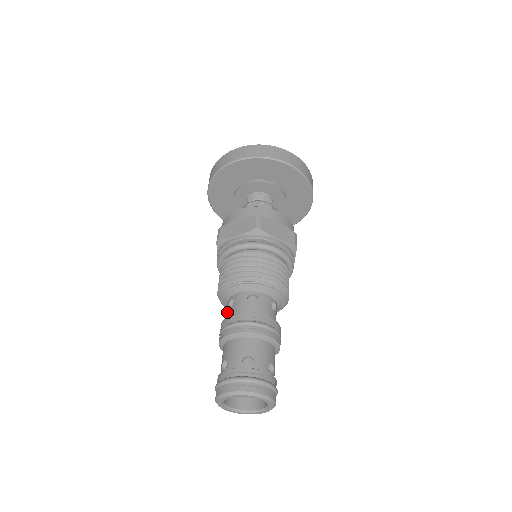
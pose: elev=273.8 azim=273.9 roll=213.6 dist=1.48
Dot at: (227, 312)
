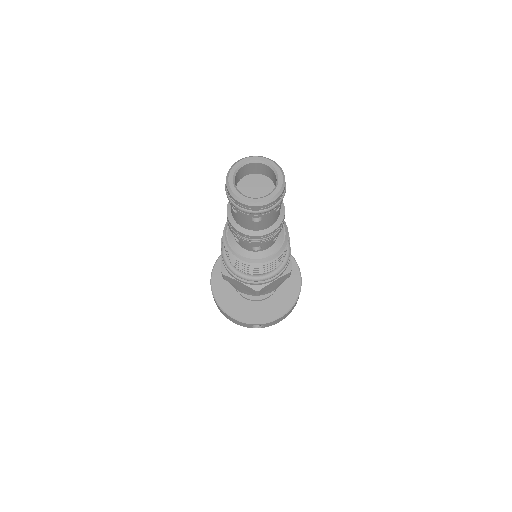
Dot at: occluded
